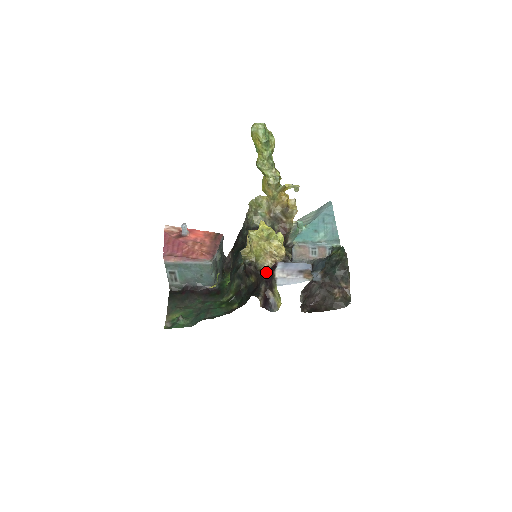
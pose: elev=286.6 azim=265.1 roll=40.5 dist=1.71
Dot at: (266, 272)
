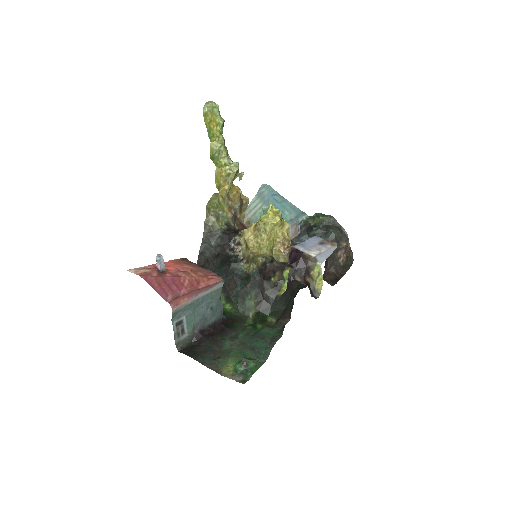
Dot at: (287, 262)
